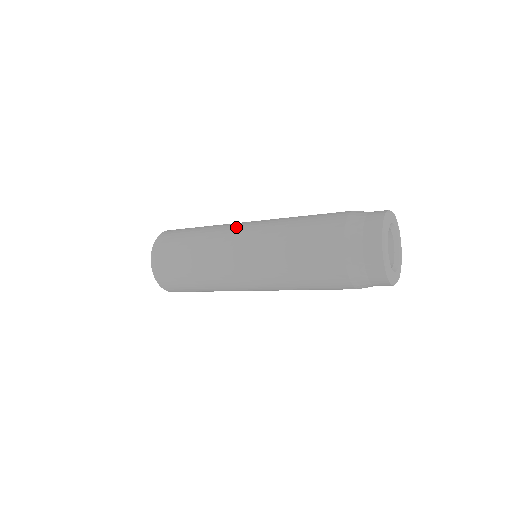
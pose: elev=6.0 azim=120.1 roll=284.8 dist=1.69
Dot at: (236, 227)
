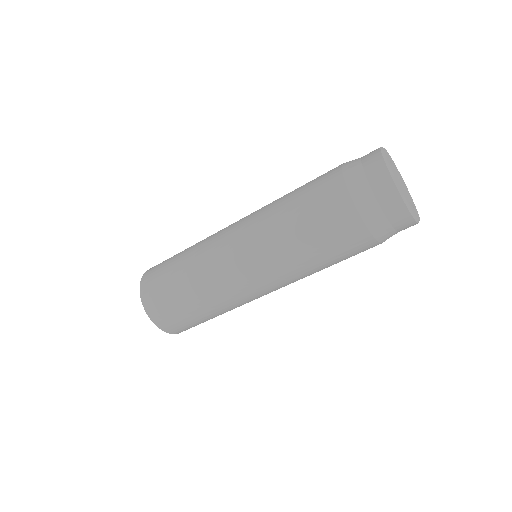
Dot at: occluded
